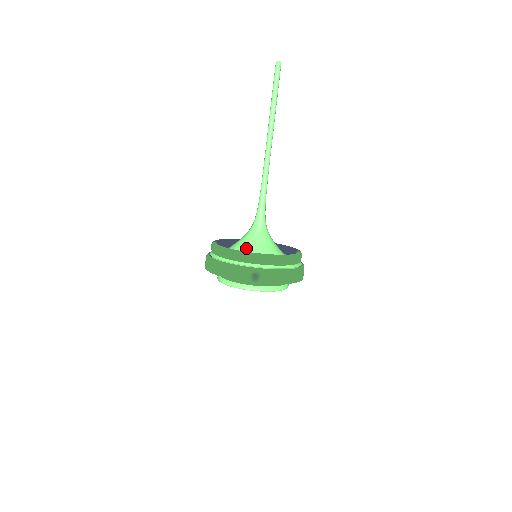
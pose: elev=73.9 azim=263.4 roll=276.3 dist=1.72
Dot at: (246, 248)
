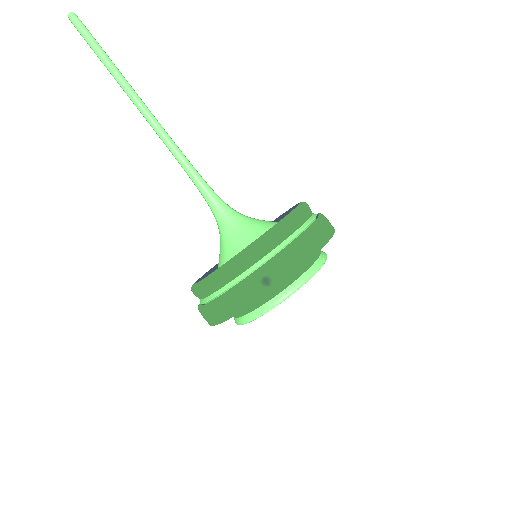
Dot at: (230, 257)
